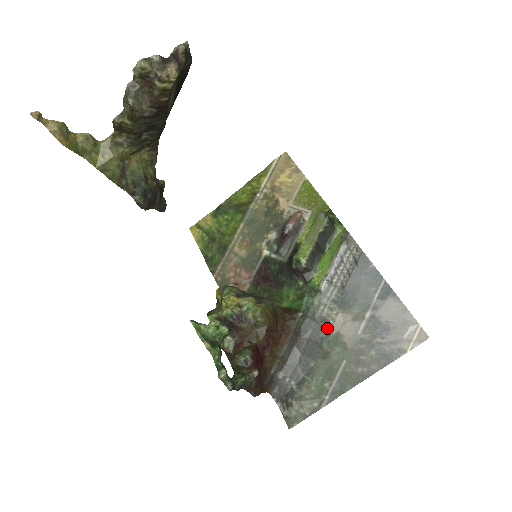
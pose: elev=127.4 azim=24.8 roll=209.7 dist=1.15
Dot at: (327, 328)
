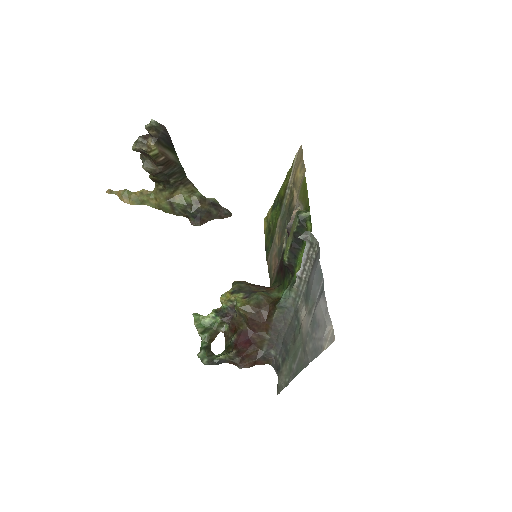
Dot at: (298, 318)
